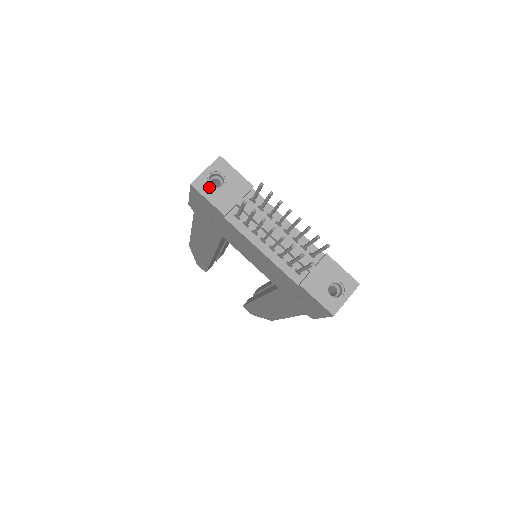
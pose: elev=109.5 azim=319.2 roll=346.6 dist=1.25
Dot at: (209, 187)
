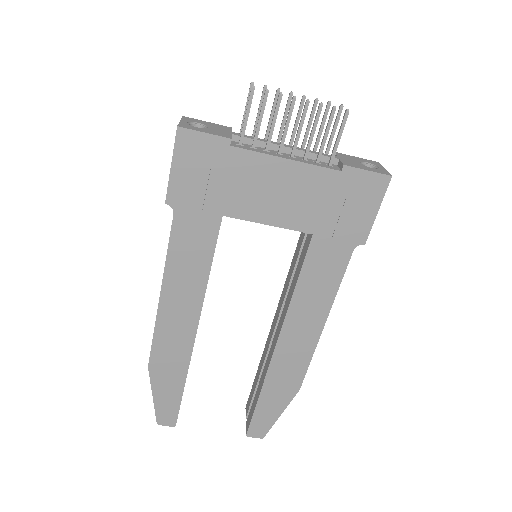
Dot at: (196, 127)
